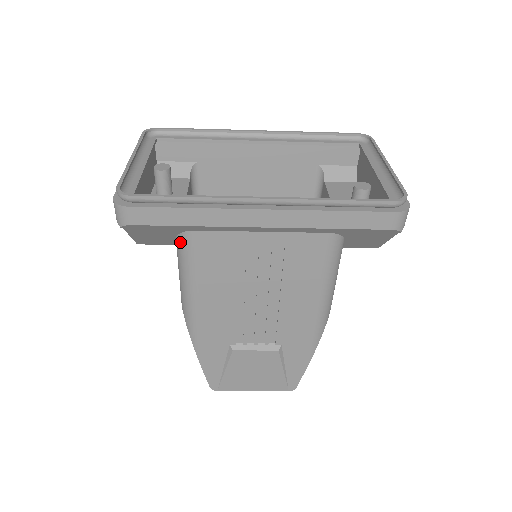
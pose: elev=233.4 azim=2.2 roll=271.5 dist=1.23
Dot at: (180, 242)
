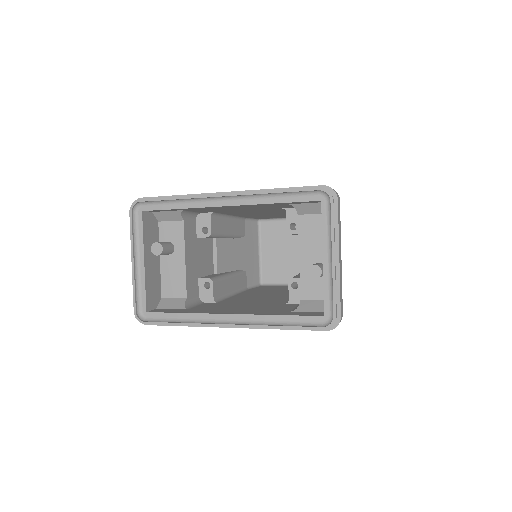
Dot at: occluded
